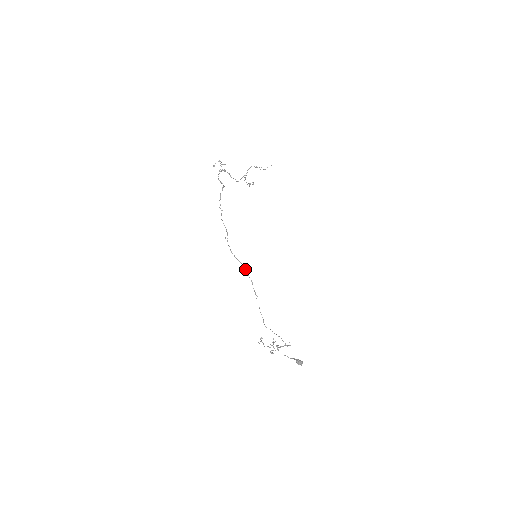
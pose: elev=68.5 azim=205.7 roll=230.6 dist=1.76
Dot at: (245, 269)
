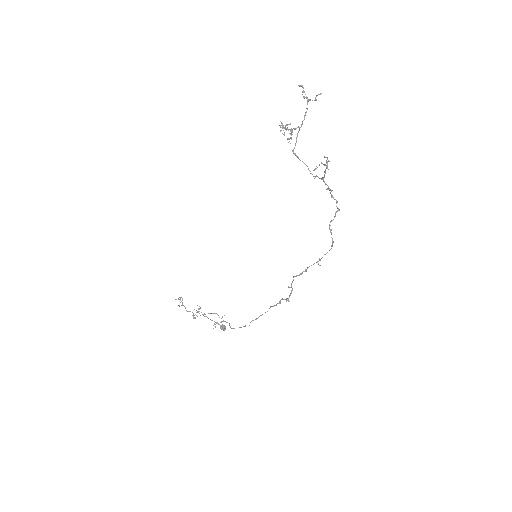
Dot at: occluded
